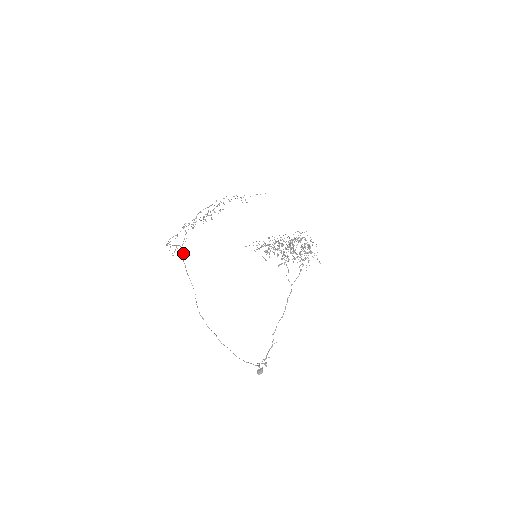
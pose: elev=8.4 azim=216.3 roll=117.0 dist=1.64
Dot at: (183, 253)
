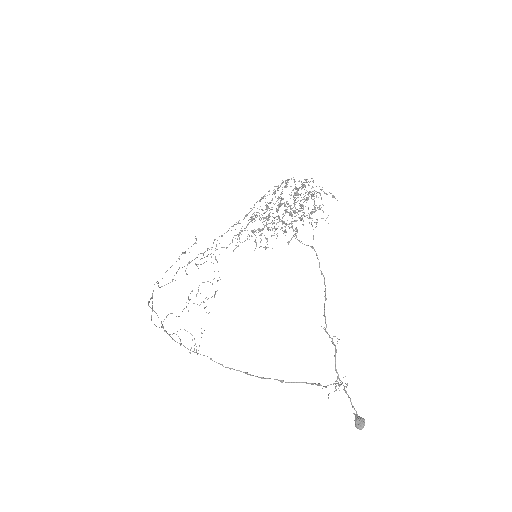
Dot at: (151, 298)
